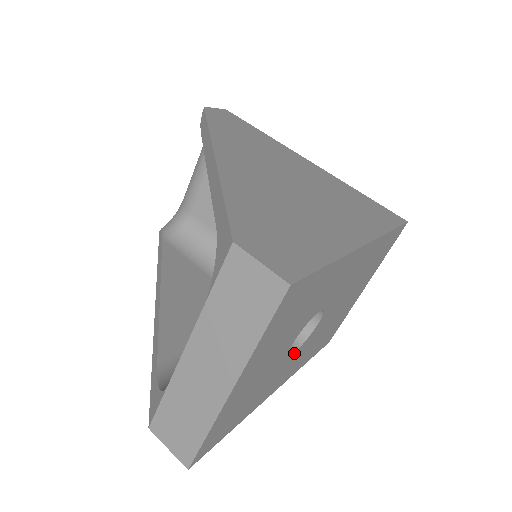
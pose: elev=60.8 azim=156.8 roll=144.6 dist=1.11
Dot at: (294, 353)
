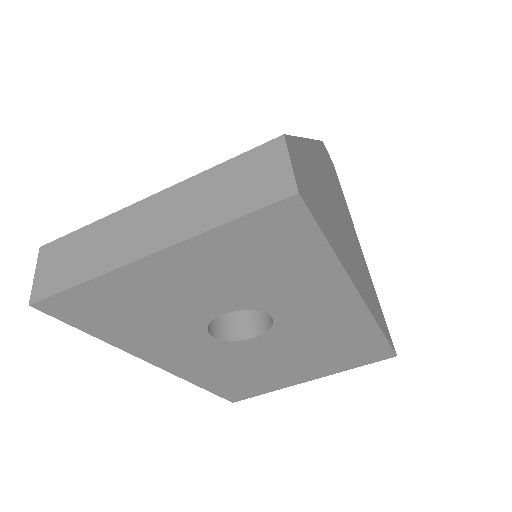
Dot at: (211, 338)
